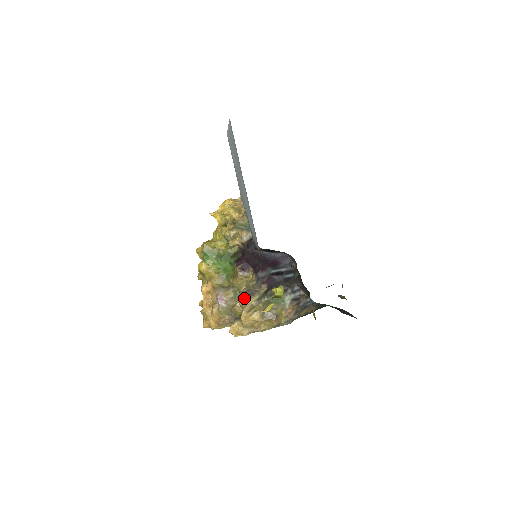
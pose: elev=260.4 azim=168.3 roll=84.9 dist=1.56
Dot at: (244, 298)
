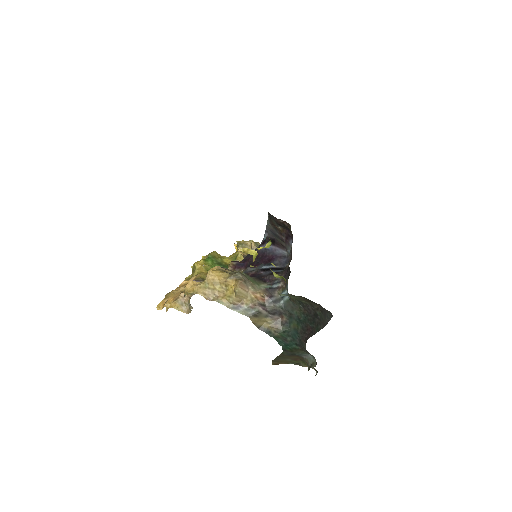
Dot at: (223, 268)
